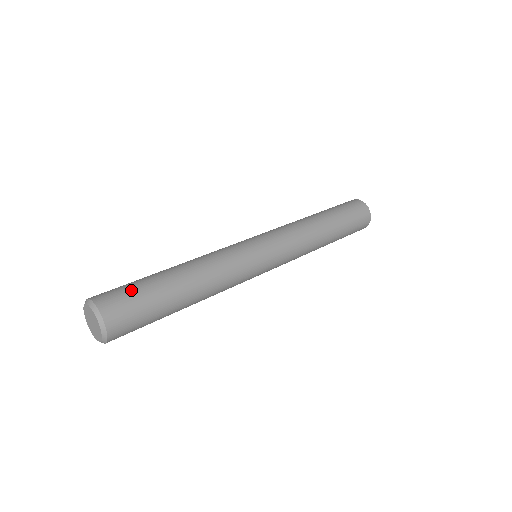
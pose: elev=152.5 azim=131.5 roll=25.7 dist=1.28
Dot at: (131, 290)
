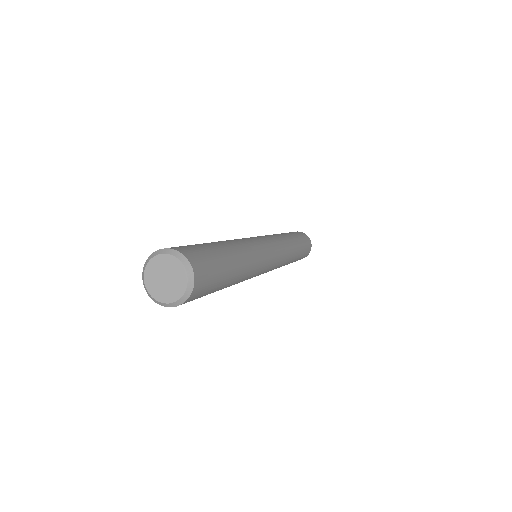
Dot at: (191, 245)
